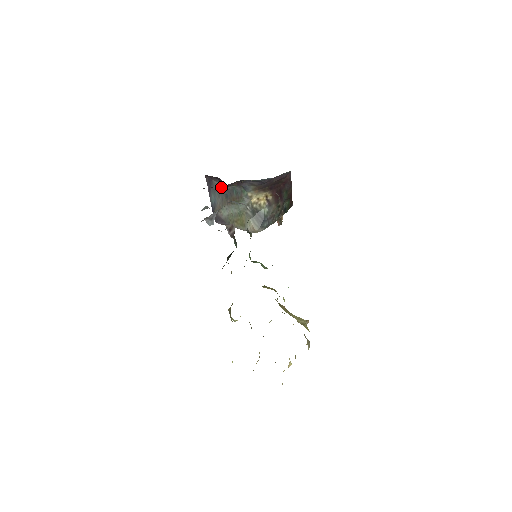
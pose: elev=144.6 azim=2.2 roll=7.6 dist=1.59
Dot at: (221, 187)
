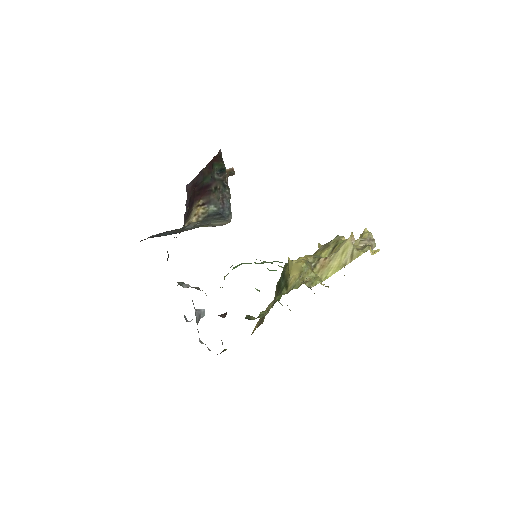
Dot at: occluded
